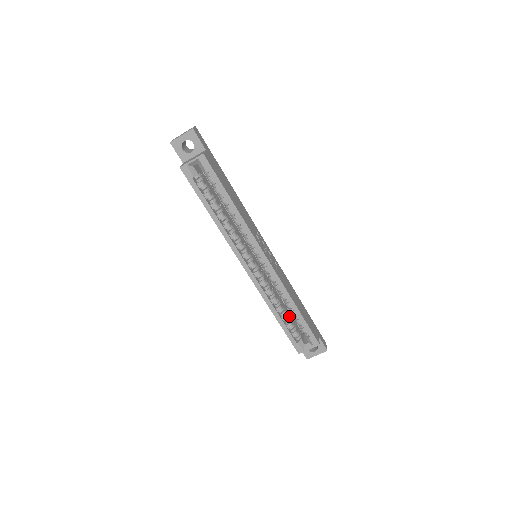
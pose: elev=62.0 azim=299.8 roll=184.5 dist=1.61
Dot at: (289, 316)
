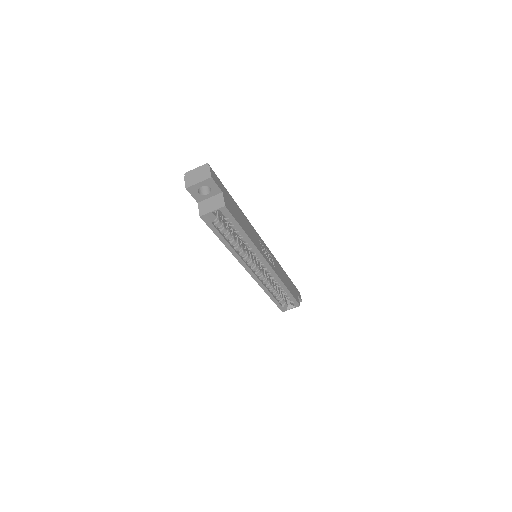
Dot at: (277, 287)
